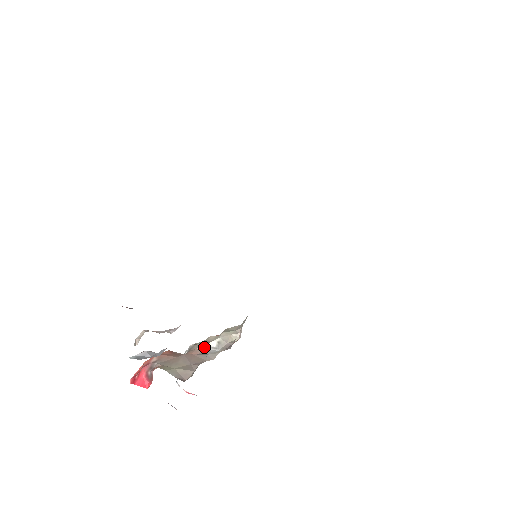
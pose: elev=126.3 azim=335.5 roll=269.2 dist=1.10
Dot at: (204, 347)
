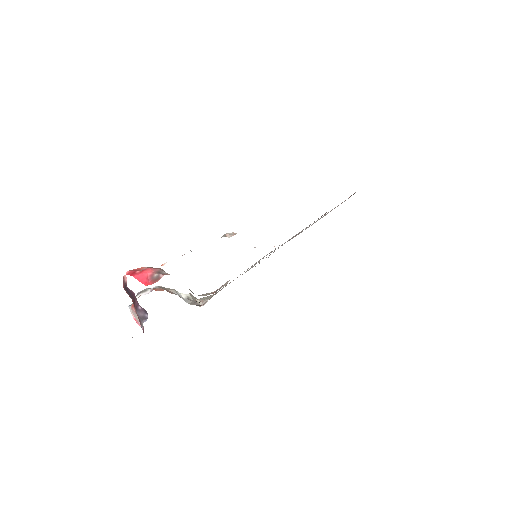
Dot at: (176, 293)
